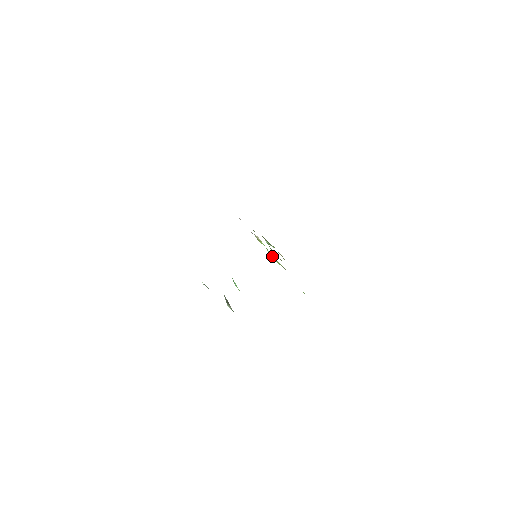
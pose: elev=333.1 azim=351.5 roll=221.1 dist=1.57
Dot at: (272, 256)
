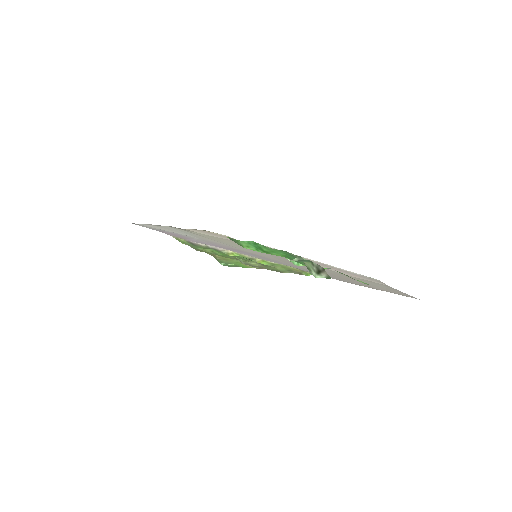
Dot at: (255, 260)
